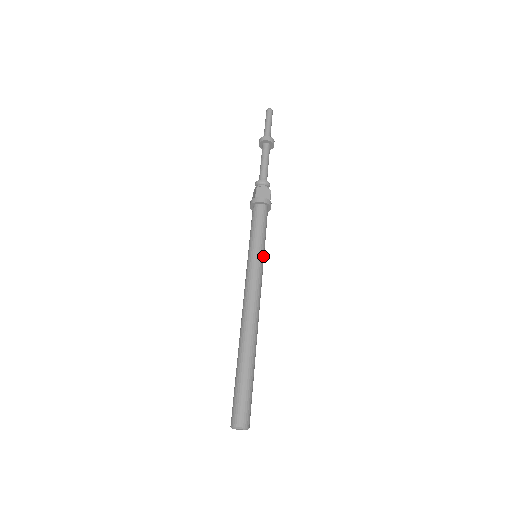
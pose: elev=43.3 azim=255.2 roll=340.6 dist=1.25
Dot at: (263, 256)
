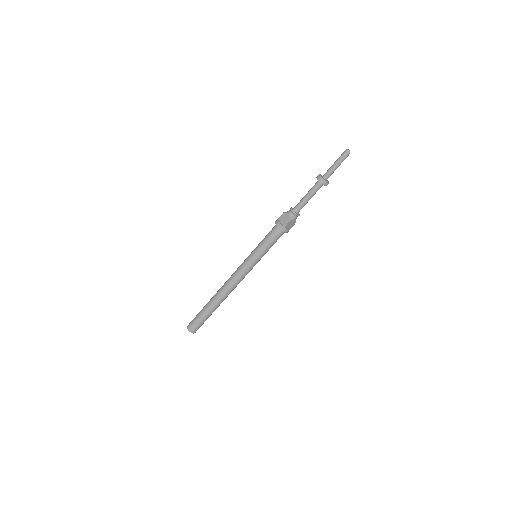
Dot at: (260, 259)
